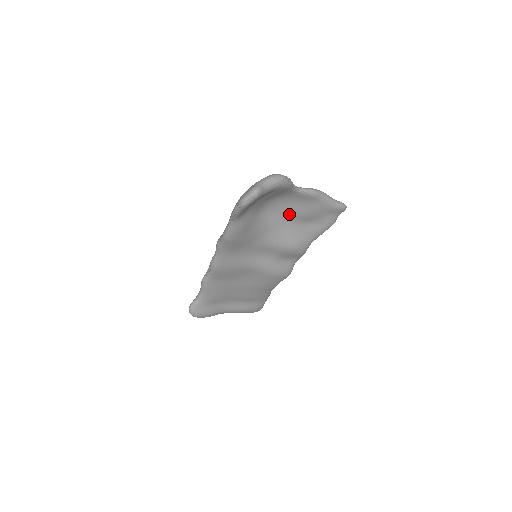
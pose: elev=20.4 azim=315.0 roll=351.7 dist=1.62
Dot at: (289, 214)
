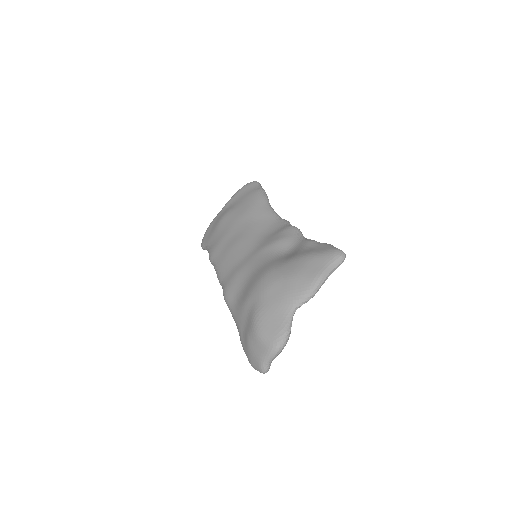
Dot at: occluded
